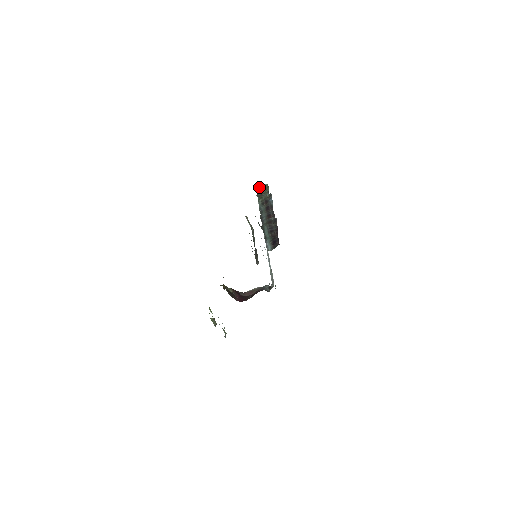
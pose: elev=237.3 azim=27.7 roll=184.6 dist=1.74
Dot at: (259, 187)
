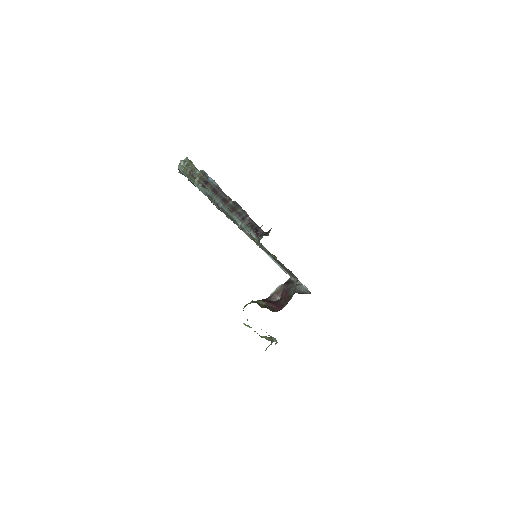
Dot at: (180, 164)
